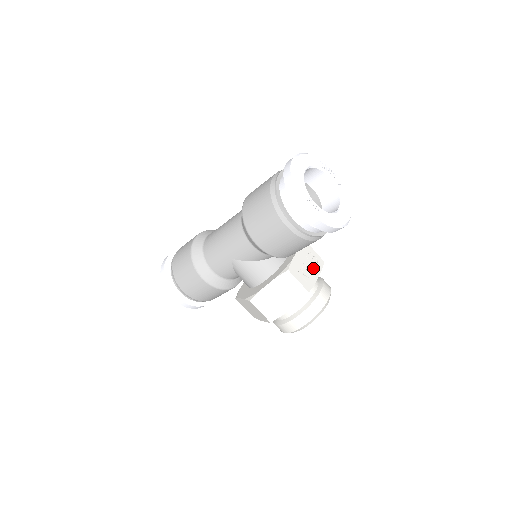
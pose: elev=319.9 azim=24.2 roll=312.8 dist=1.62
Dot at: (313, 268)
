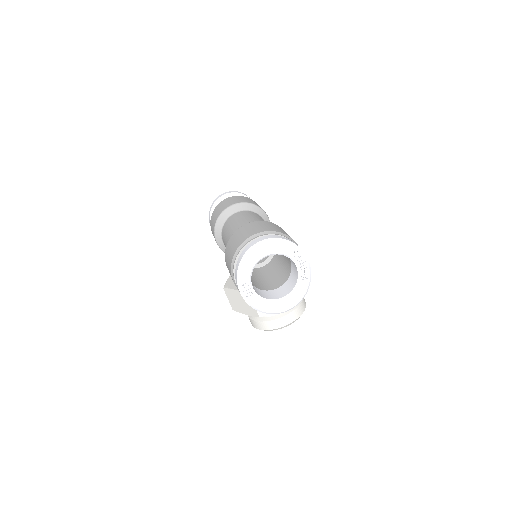
Dot at: occluded
